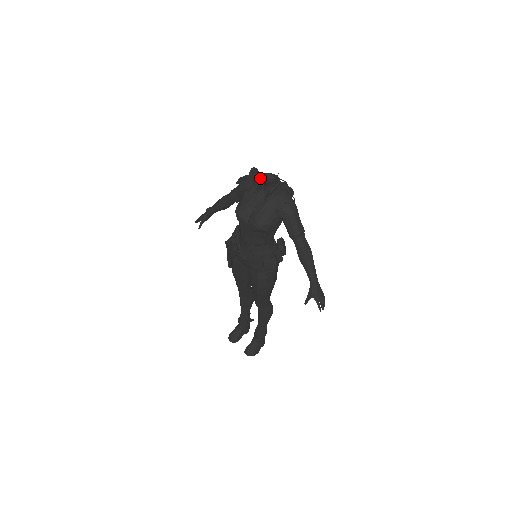
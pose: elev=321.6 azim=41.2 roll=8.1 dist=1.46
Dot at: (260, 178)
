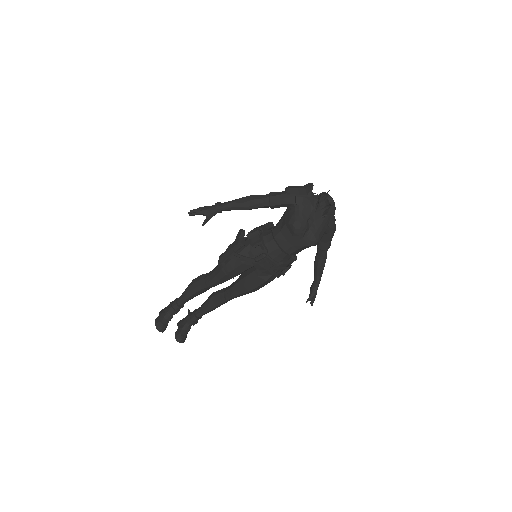
Dot at: (322, 197)
